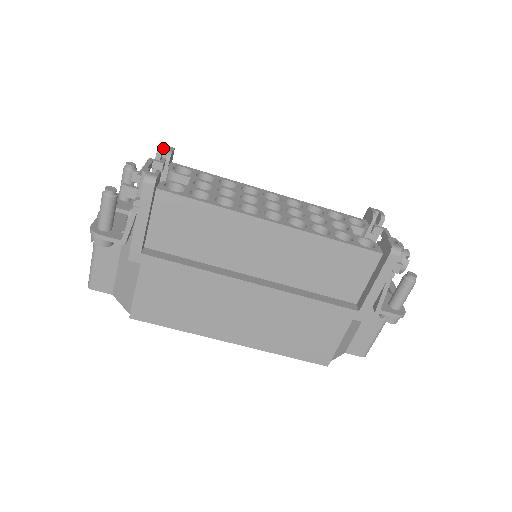
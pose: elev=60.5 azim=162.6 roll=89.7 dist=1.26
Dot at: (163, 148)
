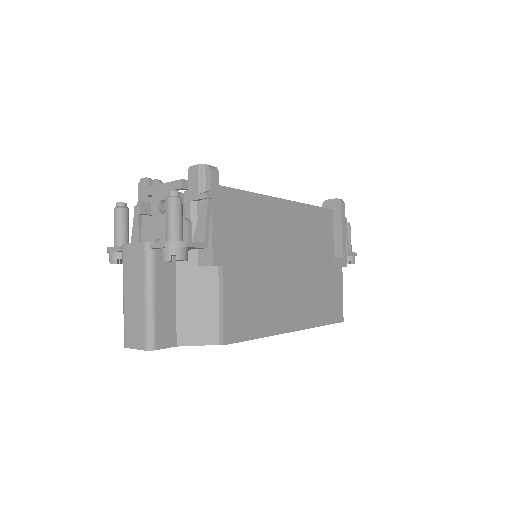
Dot at: (146, 180)
